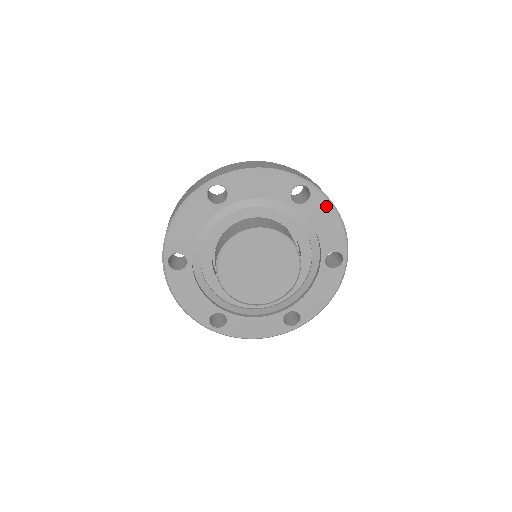
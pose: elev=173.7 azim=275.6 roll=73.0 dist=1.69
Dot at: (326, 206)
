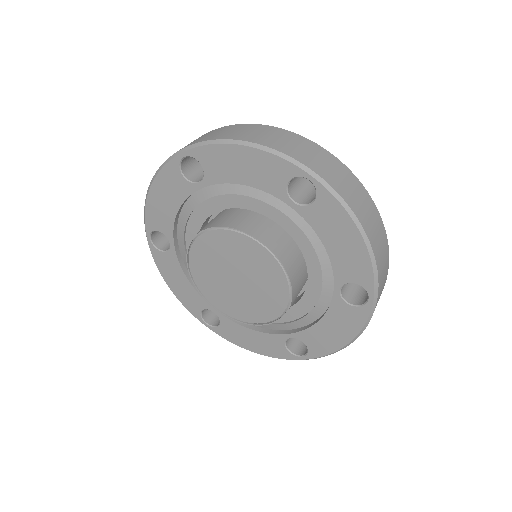
Dot at: (341, 216)
